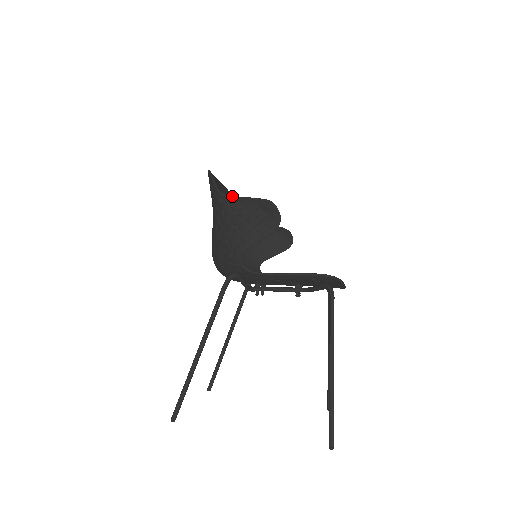
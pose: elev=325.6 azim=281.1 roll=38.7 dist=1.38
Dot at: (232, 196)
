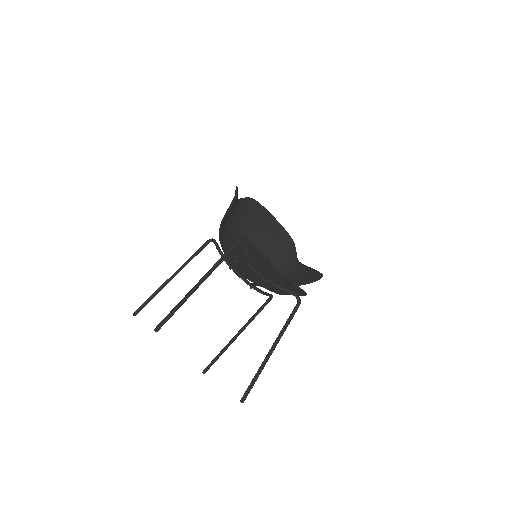
Dot at: (237, 196)
